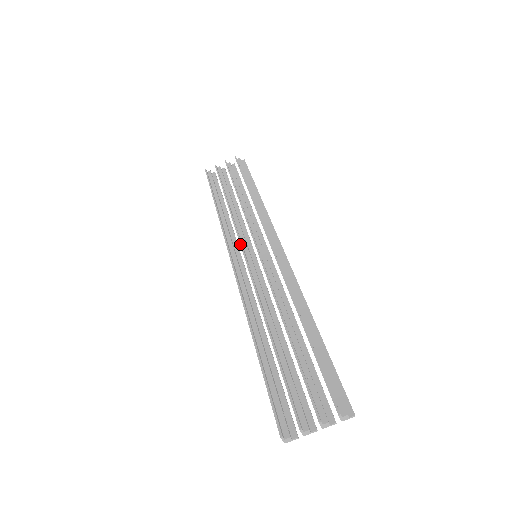
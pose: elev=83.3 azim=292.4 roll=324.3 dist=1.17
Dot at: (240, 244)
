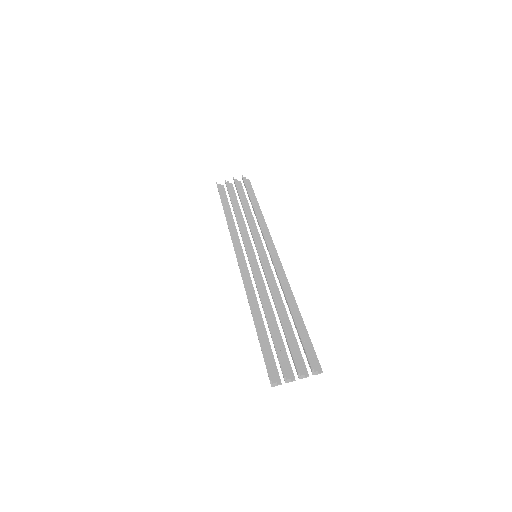
Dot at: (244, 245)
